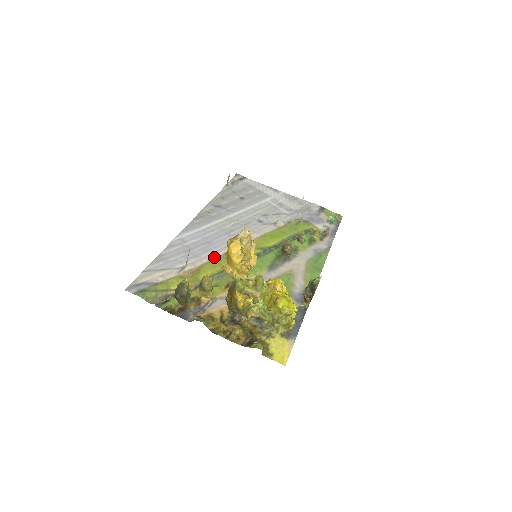
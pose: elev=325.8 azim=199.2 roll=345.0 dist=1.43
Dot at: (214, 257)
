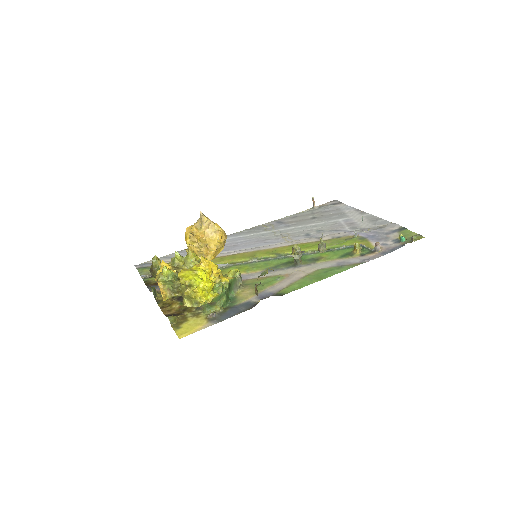
Dot at: (225, 255)
